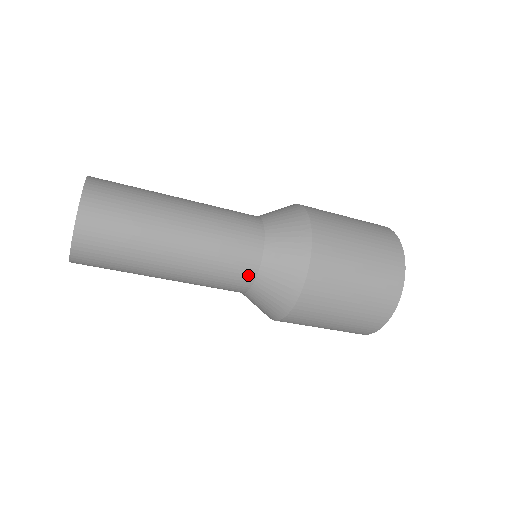
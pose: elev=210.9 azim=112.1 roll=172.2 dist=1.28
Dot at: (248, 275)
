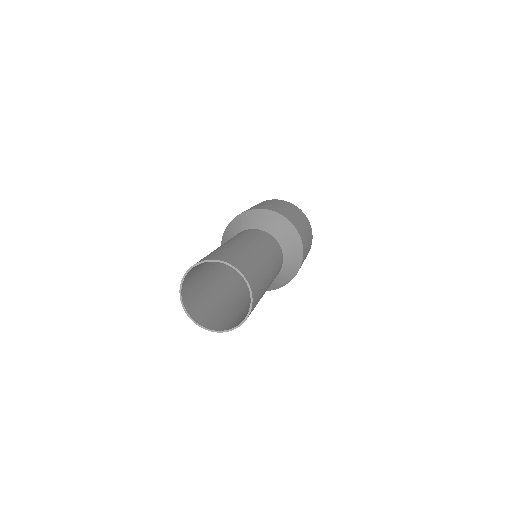
Dot at: occluded
